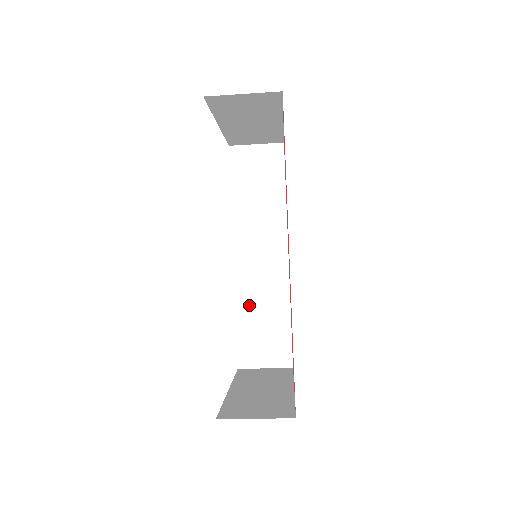
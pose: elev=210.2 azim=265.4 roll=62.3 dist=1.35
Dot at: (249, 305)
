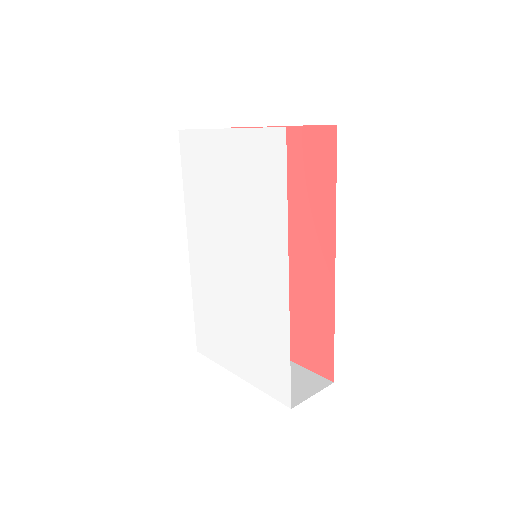
Dot at: occluded
